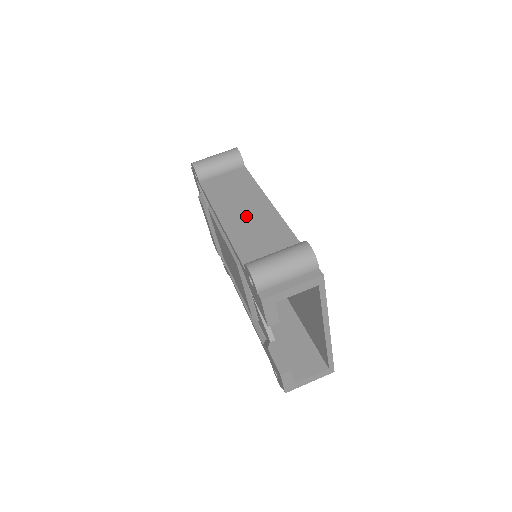
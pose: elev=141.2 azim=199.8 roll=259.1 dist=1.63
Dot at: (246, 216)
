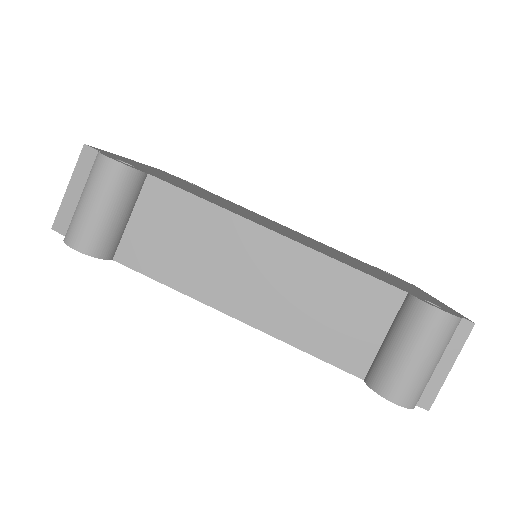
Dot at: (268, 286)
